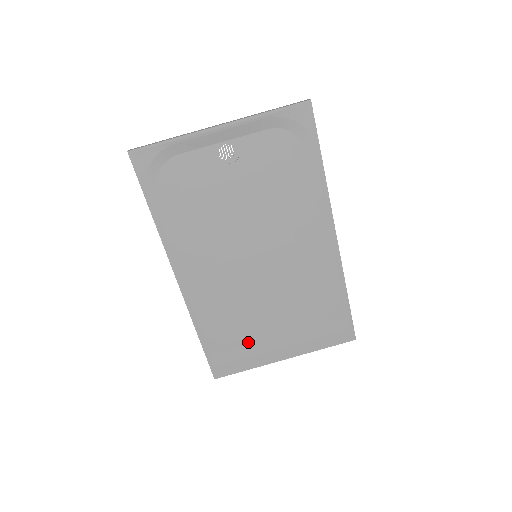
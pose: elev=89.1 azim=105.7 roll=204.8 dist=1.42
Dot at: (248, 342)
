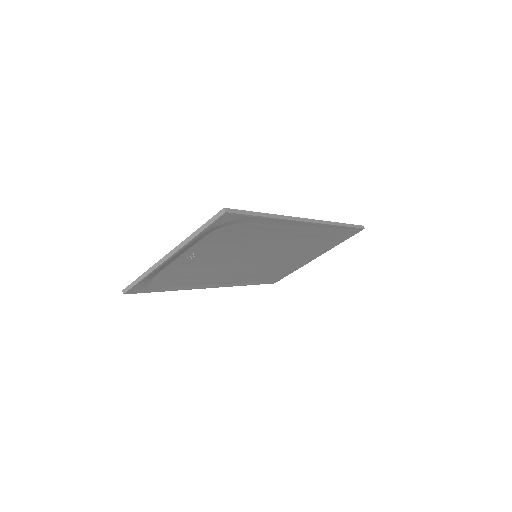
Dot at: (284, 269)
